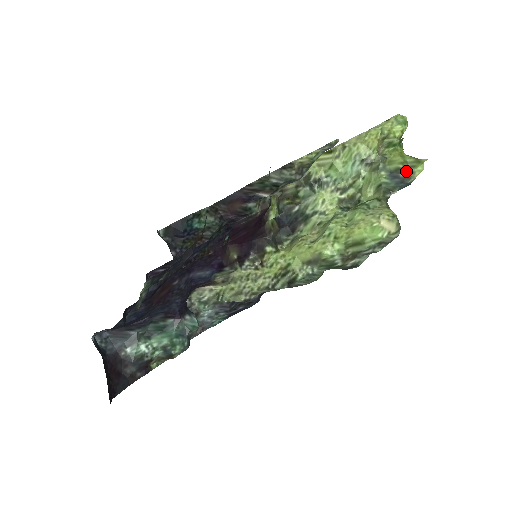
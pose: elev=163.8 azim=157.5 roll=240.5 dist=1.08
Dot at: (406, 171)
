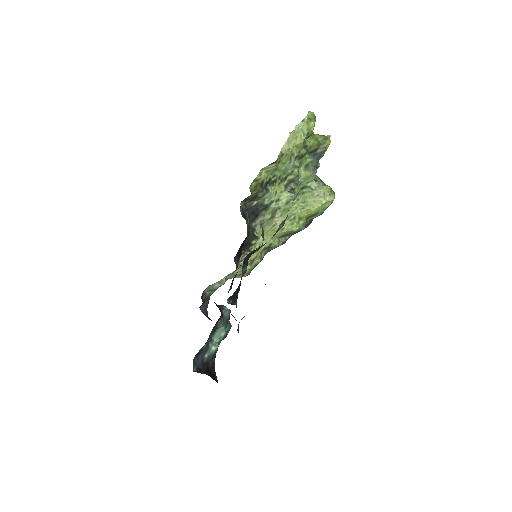
Dot at: (320, 148)
